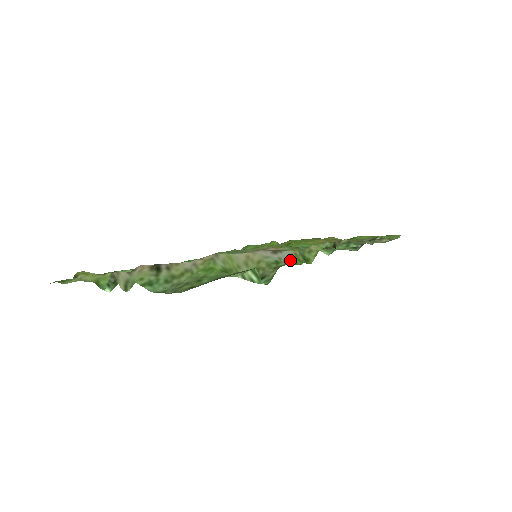
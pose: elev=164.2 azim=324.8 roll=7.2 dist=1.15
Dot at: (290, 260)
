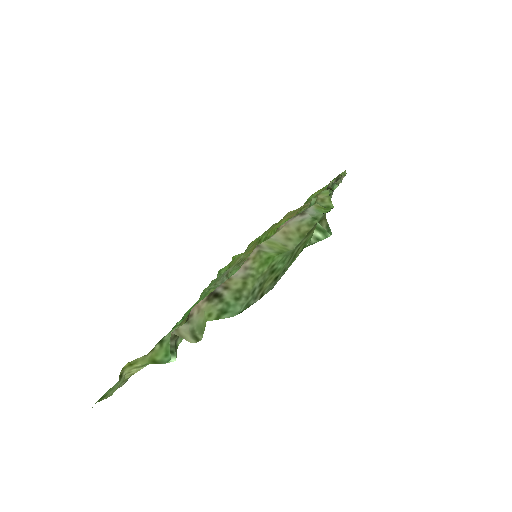
Dot at: occluded
